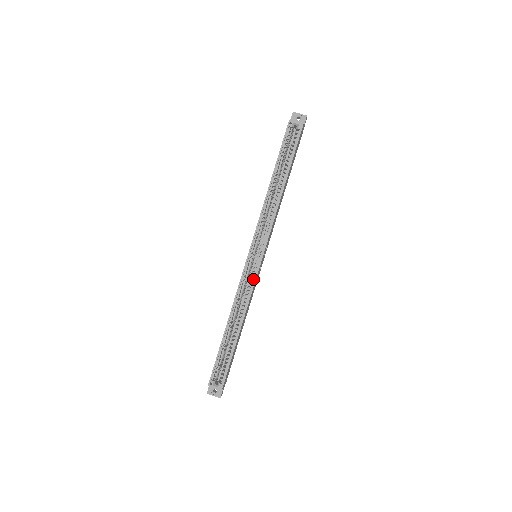
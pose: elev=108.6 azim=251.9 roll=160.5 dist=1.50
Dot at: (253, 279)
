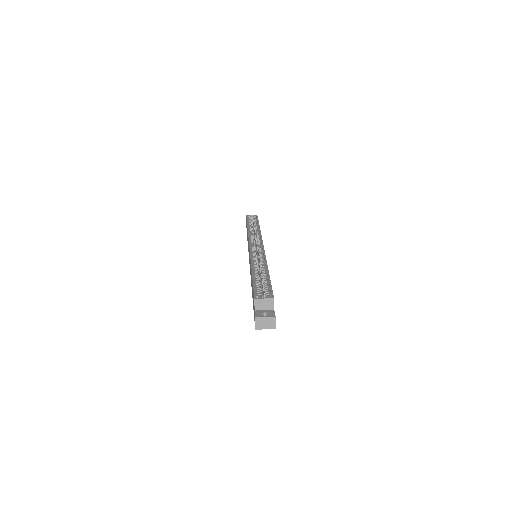
Dot at: (262, 253)
